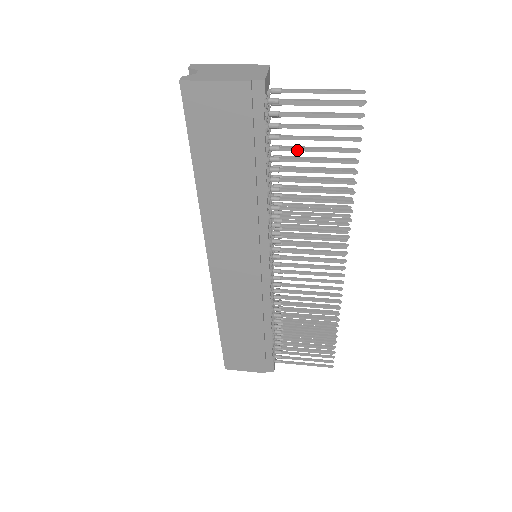
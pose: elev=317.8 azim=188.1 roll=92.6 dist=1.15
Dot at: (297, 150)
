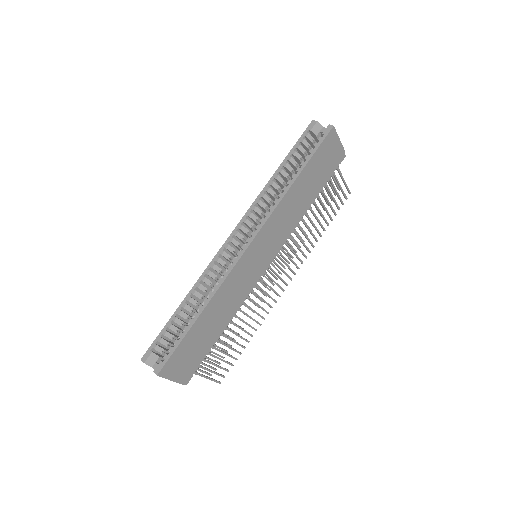
Dot at: (326, 198)
